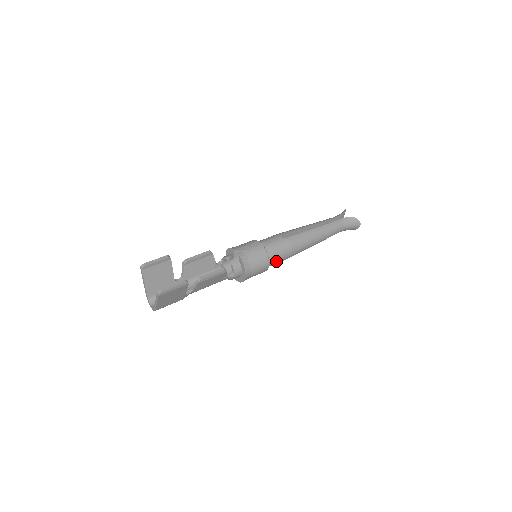
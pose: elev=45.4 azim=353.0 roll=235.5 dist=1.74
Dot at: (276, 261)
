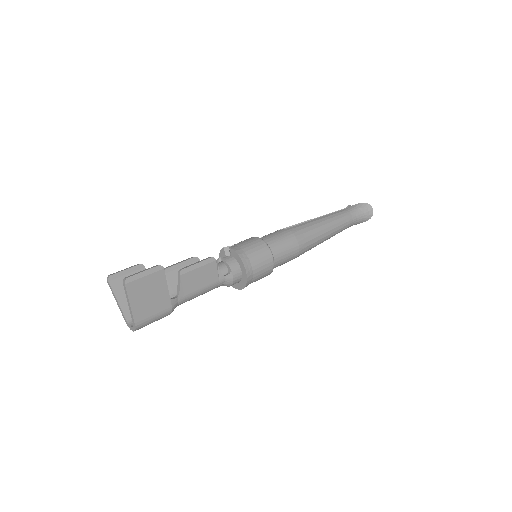
Dot at: (282, 253)
